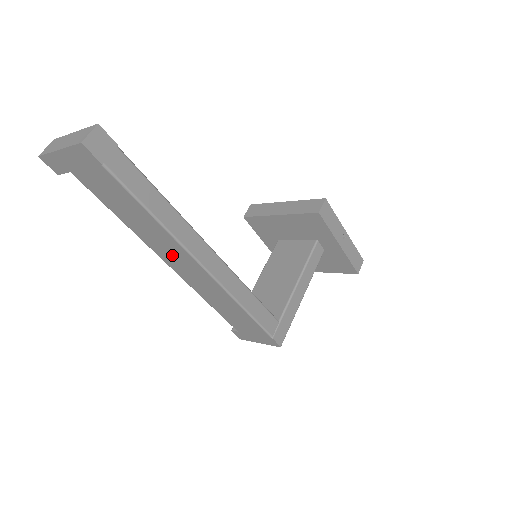
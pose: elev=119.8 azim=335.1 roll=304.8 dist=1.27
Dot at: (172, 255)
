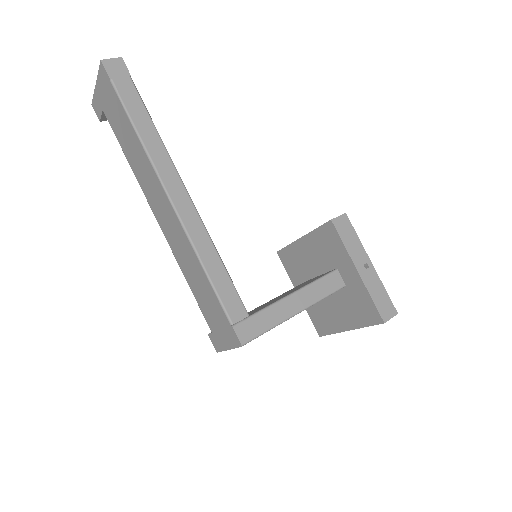
Dot at: (154, 195)
